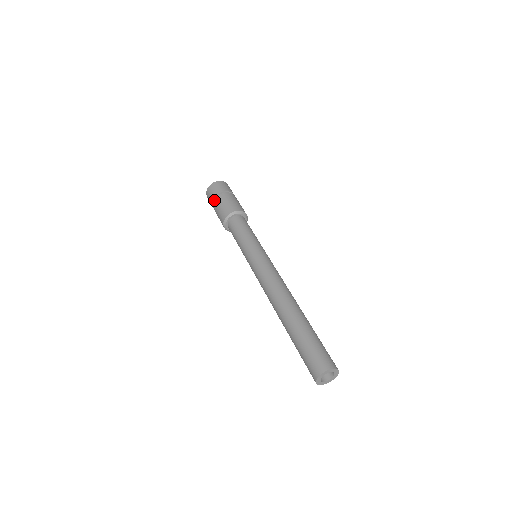
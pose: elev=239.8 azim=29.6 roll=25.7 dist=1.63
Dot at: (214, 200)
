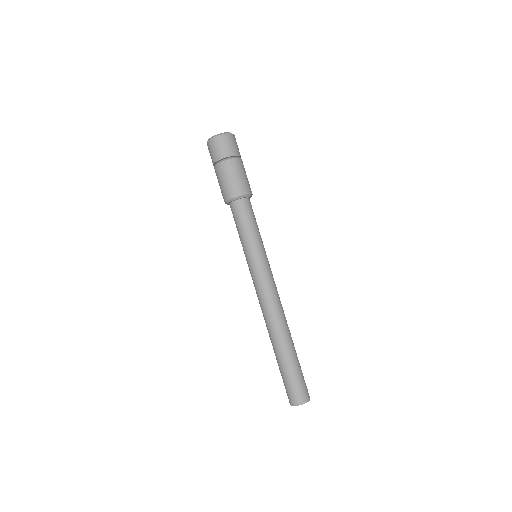
Dot at: (214, 167)
